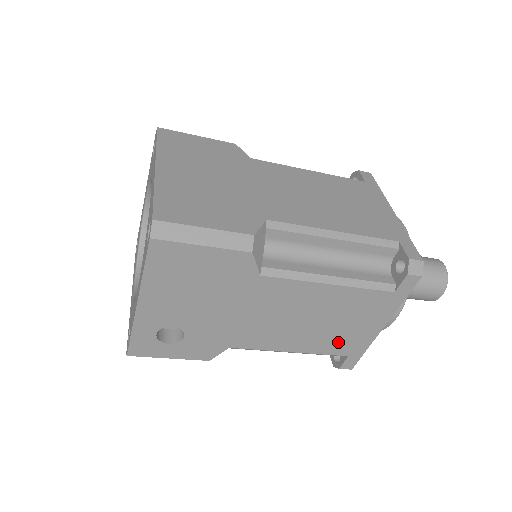
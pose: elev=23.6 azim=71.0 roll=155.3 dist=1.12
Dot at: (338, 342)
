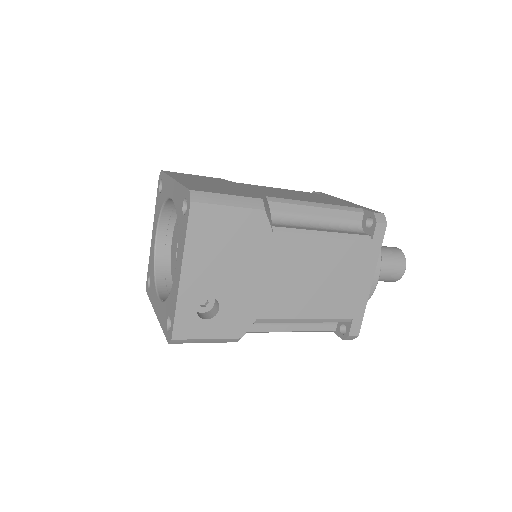
Dot at: (342, 303)
